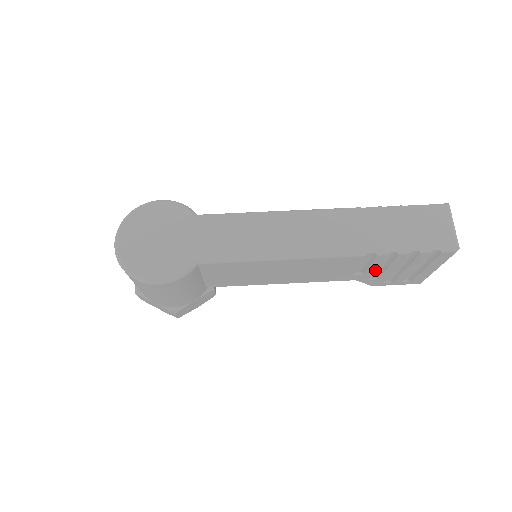
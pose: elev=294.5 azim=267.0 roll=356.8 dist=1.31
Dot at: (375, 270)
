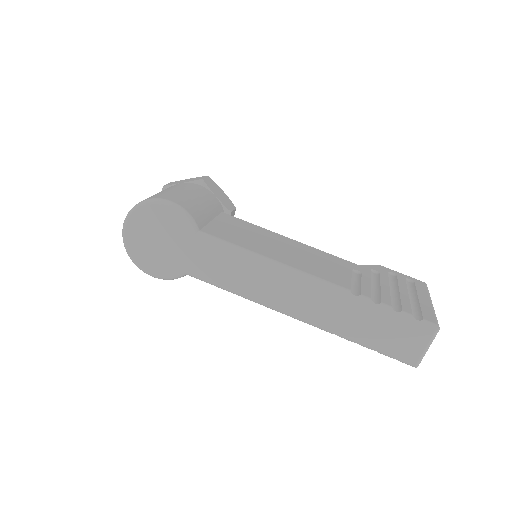
Dot at: occluded
